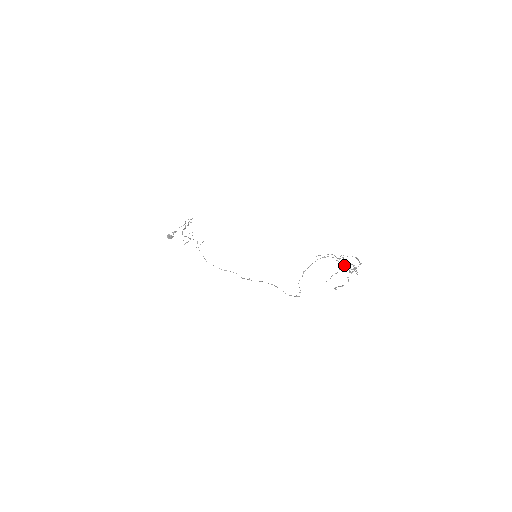
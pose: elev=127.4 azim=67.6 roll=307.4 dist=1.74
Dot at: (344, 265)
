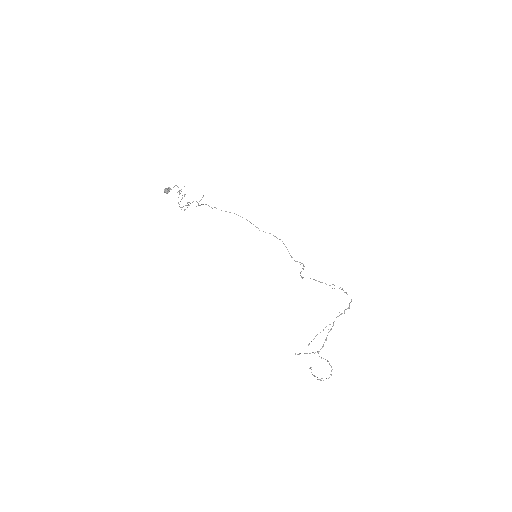
Dot at: occluded
